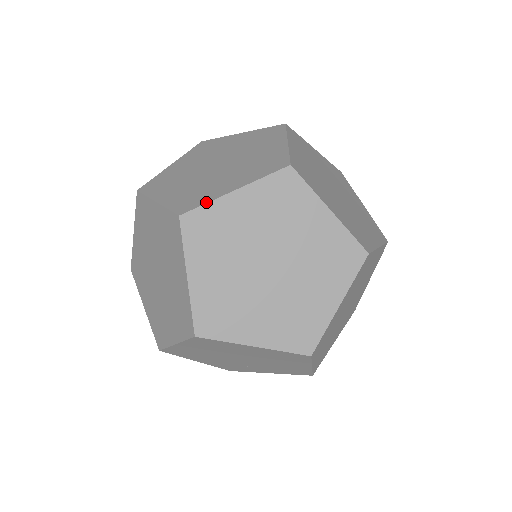
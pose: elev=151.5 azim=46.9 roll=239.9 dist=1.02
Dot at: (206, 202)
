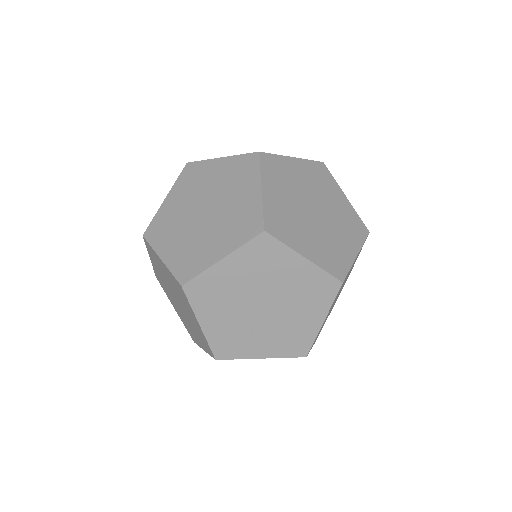
Dot at: (275, 154)
